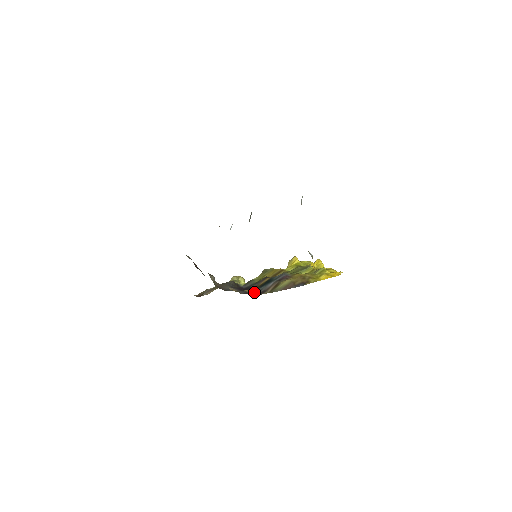
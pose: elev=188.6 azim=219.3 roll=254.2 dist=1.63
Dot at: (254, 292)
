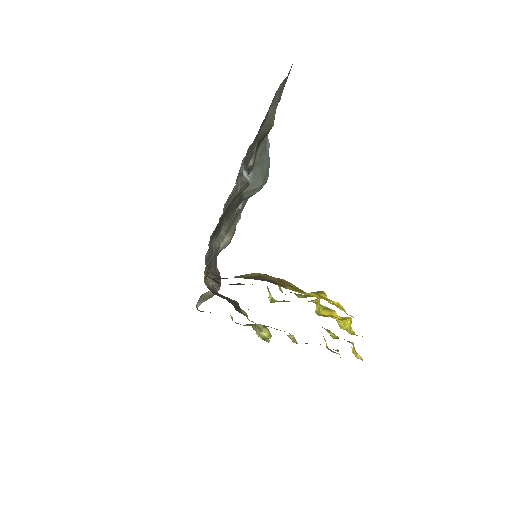
Dot at: occluded
